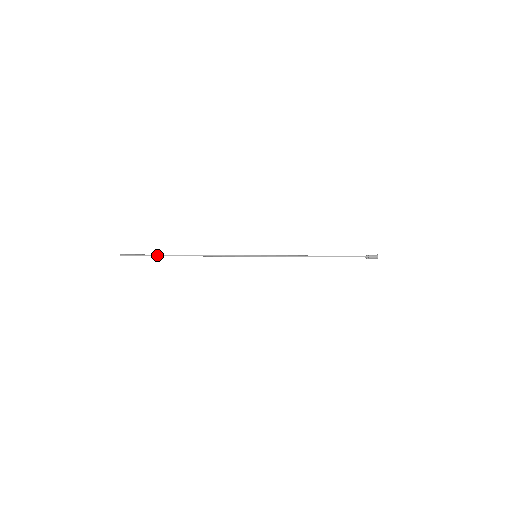
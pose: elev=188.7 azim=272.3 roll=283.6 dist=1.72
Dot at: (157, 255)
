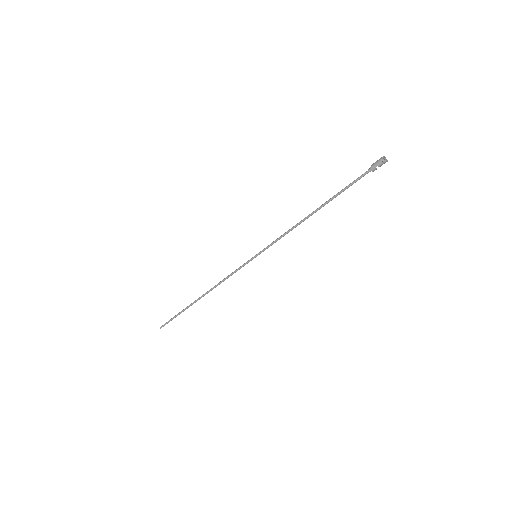
Dot at: (182, 310)
